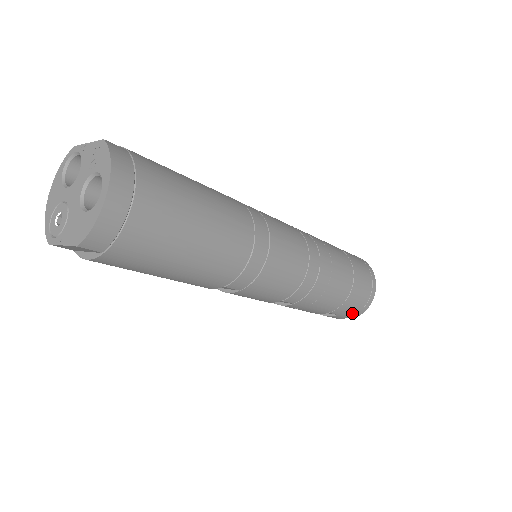
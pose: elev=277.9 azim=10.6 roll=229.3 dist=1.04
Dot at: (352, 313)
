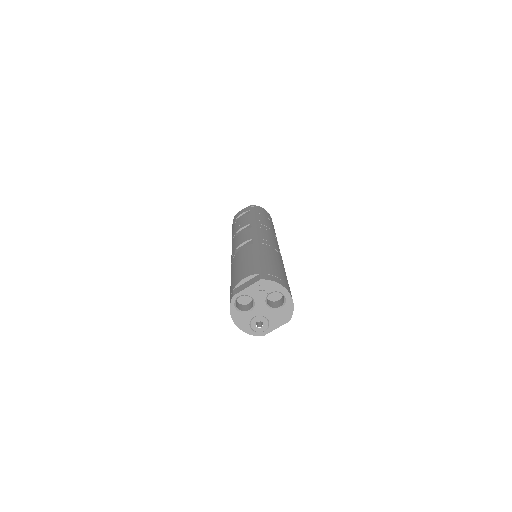
Dot at: occluded
